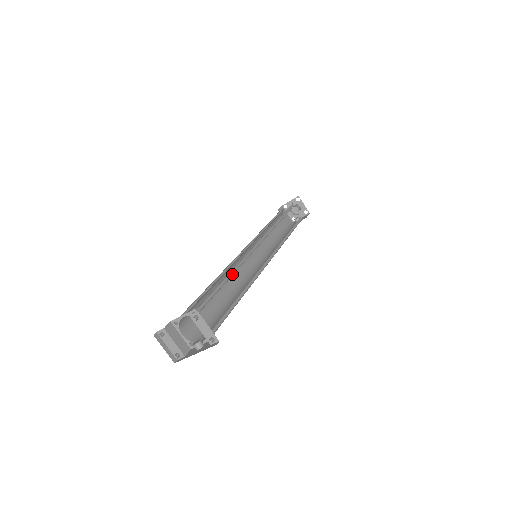
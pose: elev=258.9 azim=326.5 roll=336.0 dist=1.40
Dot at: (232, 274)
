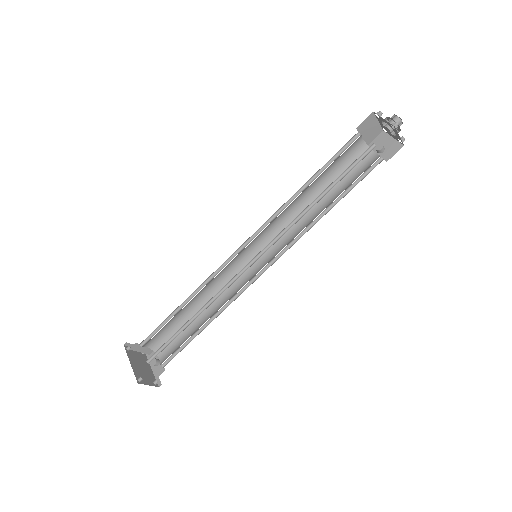
Dot at: (201, 311)
